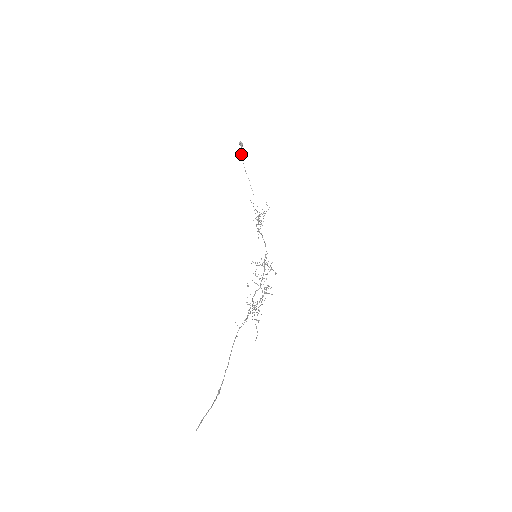
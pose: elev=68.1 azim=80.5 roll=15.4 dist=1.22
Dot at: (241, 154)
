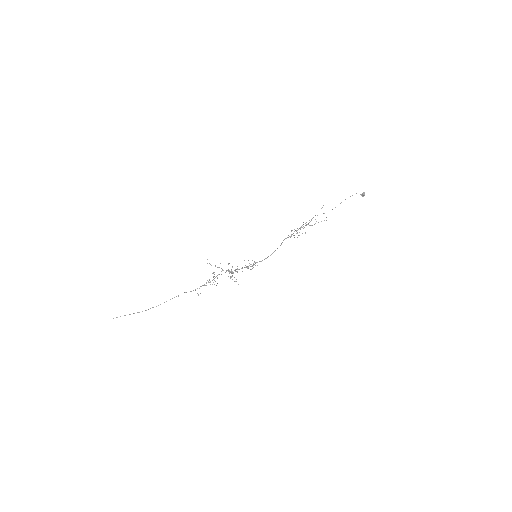
Dot at: occluded
